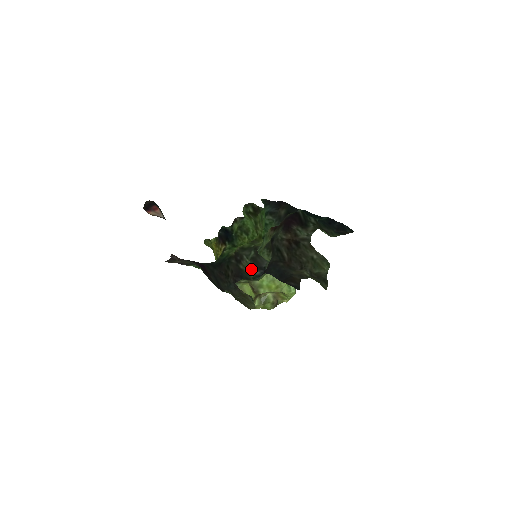
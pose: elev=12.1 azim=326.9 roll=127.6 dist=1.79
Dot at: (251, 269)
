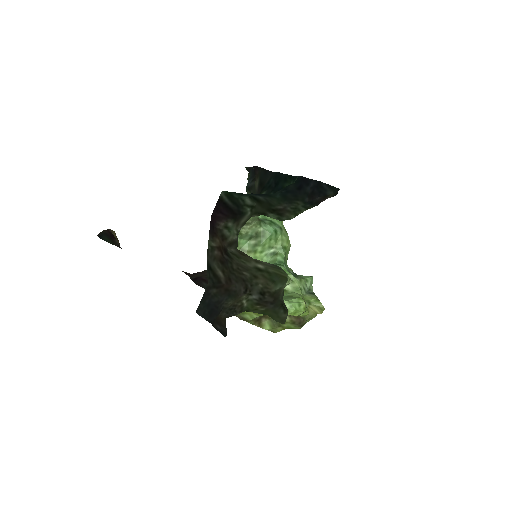
Dot at: occluded
